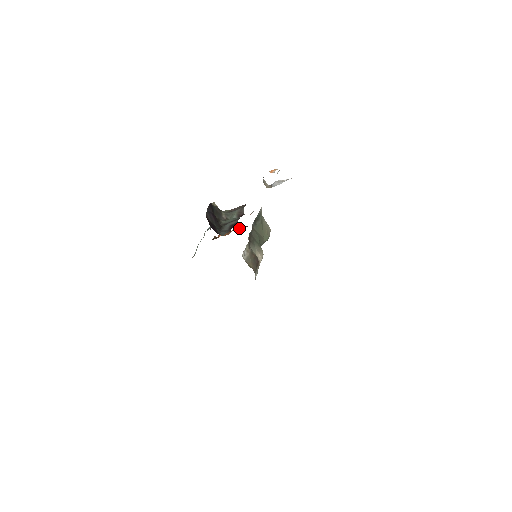
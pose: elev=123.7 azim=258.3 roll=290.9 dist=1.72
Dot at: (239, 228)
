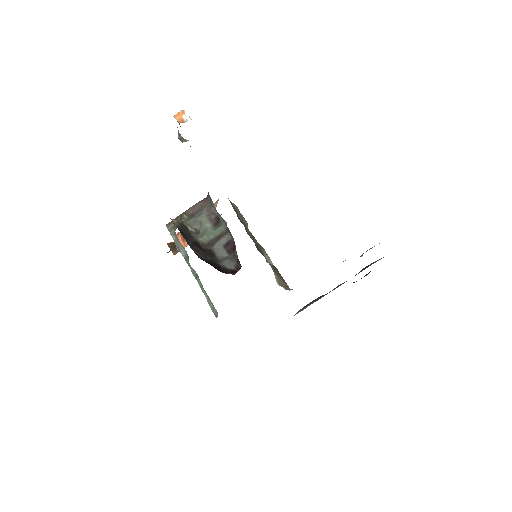
Dot at: occluded
